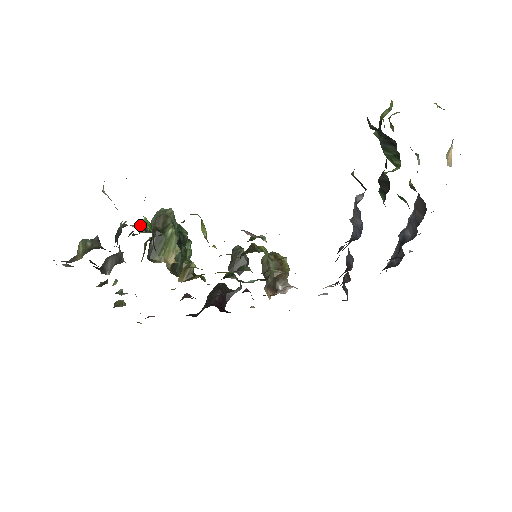
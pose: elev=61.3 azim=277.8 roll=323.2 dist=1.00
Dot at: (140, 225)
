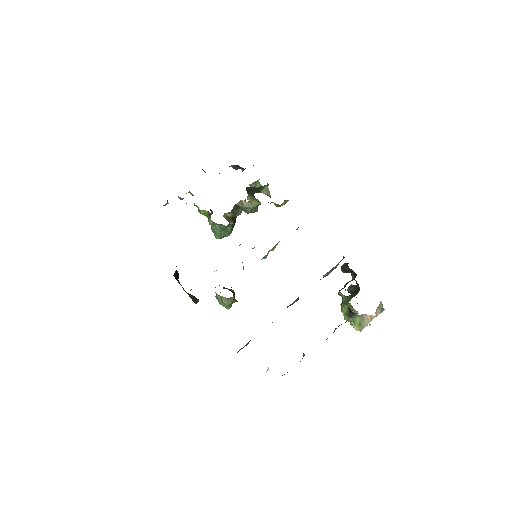
Dot at: occluded
